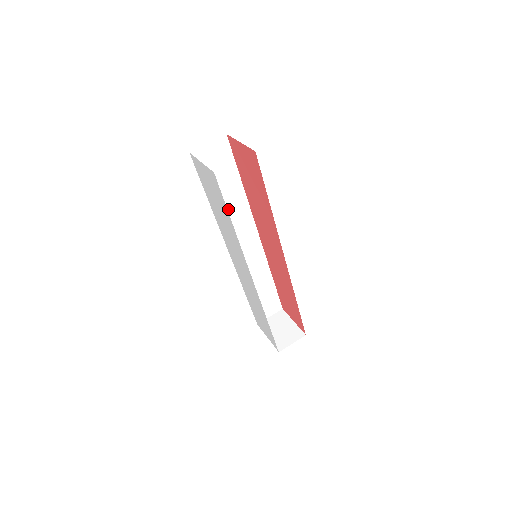
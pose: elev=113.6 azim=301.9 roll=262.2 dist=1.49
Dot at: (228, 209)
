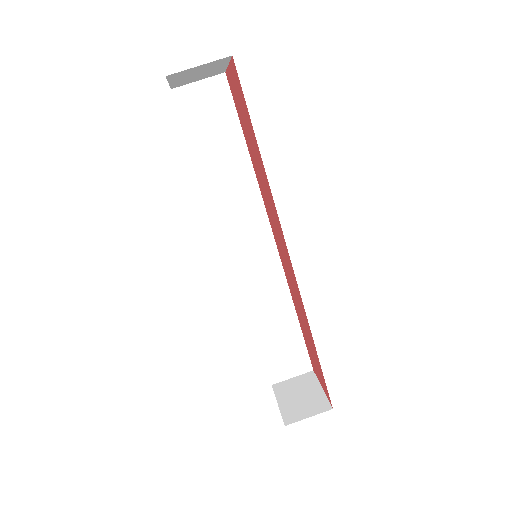
Dot at: (227, 186)
